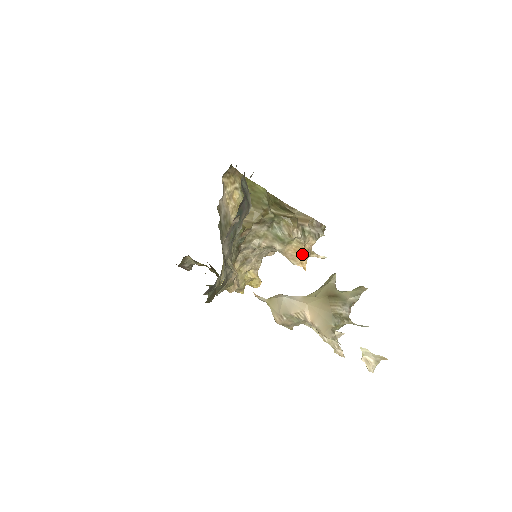
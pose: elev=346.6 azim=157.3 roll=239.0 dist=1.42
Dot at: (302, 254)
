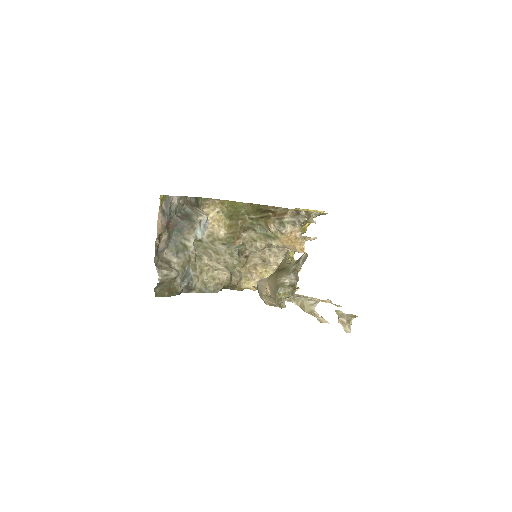
Dot at: (294, 242)
